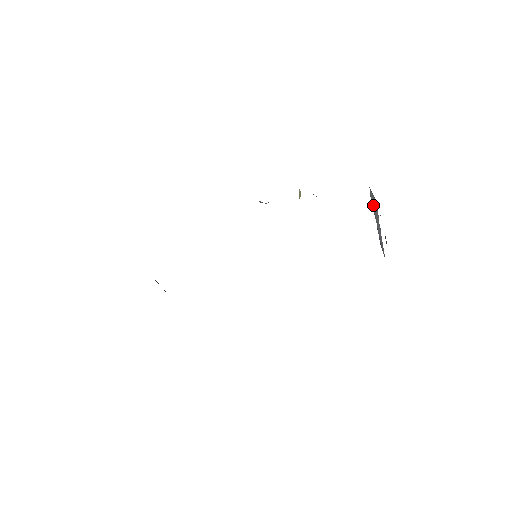
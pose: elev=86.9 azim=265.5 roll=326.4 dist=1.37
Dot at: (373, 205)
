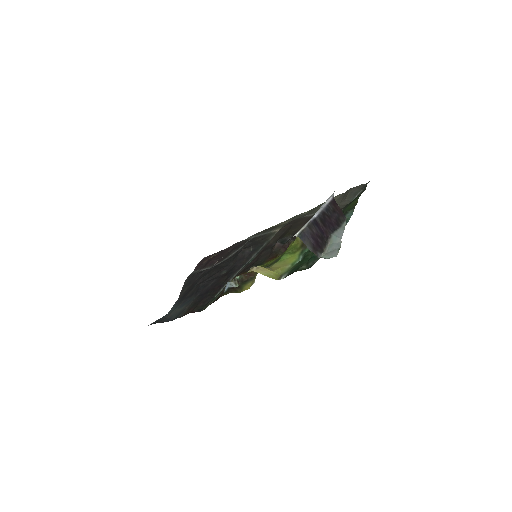
Dot at: occluded
